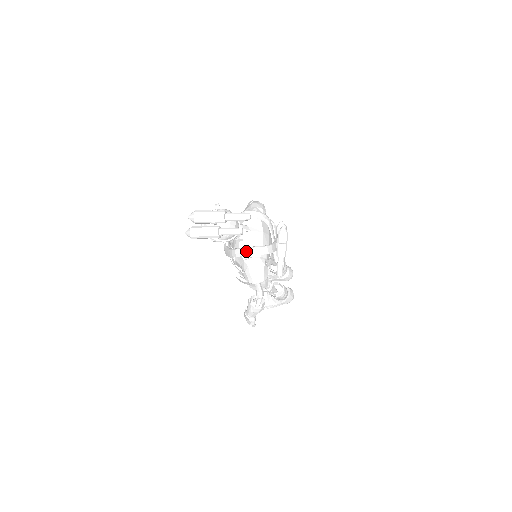
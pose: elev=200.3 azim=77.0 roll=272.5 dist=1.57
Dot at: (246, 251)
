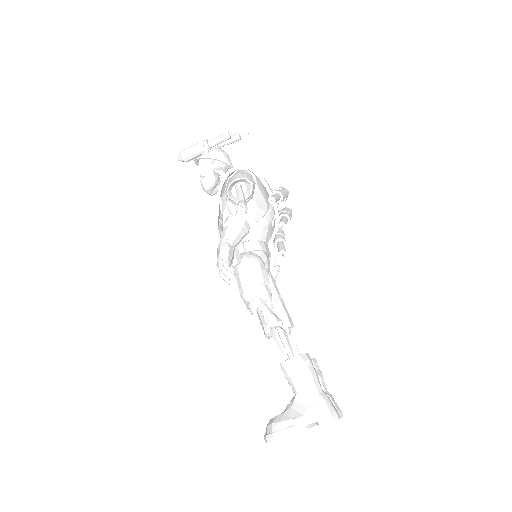
Dot at: (233, 168)
